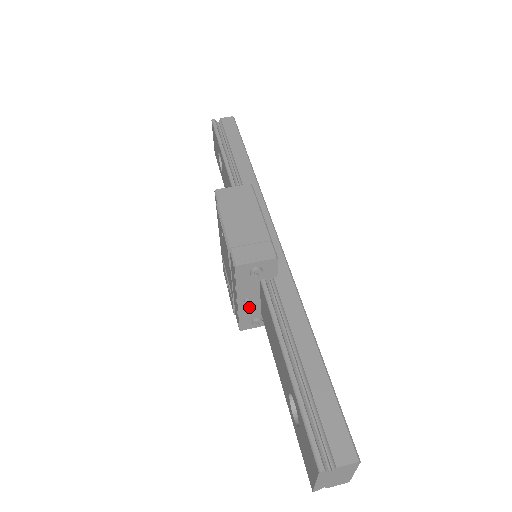
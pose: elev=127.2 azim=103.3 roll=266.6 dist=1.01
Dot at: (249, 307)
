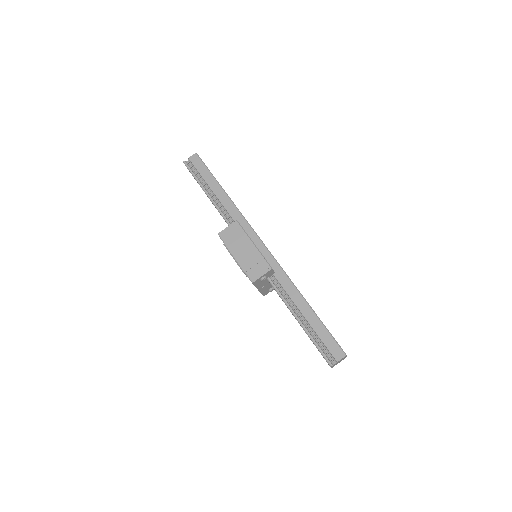
Dot at: (265, 288)
